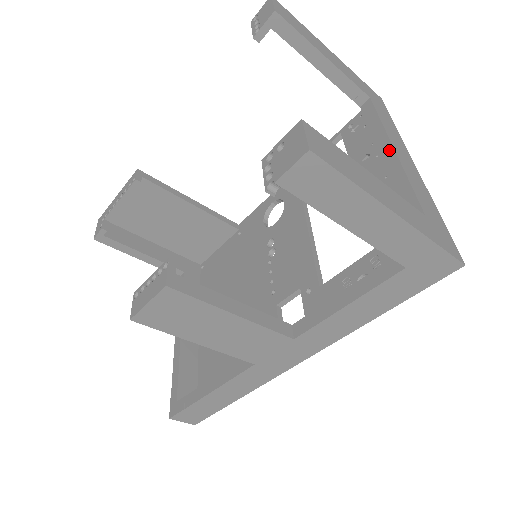
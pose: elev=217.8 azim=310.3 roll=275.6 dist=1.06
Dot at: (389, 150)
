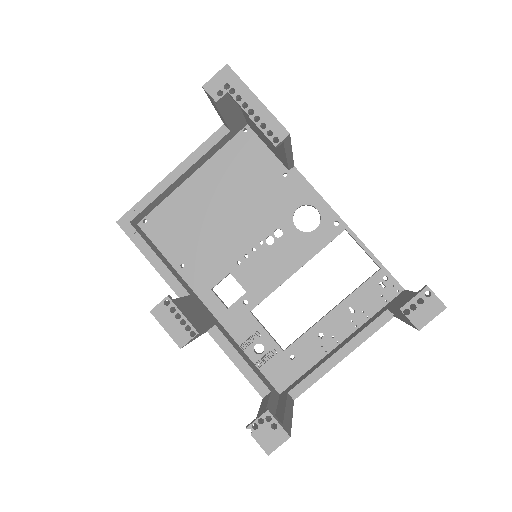
Dot at: (342, 356)
